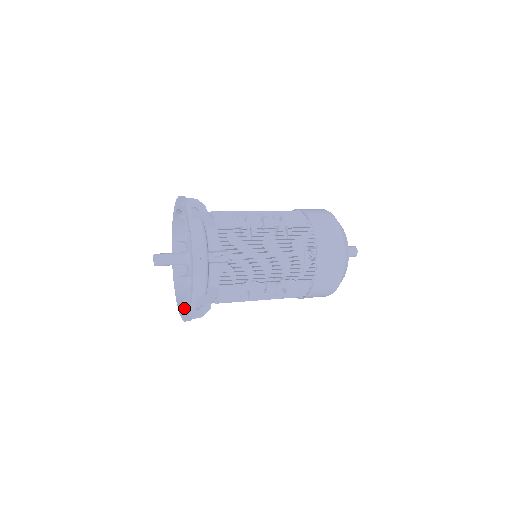
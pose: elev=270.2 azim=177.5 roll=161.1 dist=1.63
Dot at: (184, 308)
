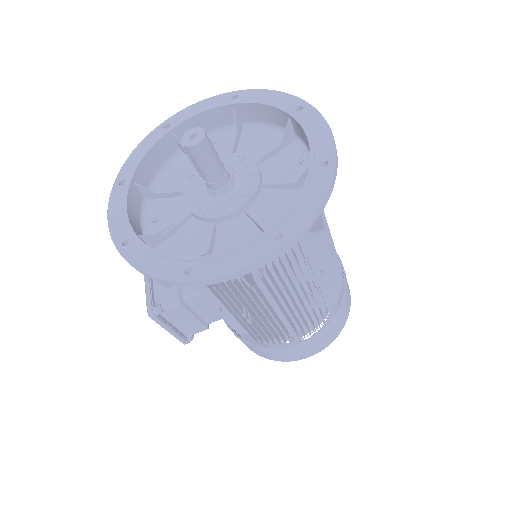
Dot at: occluded
